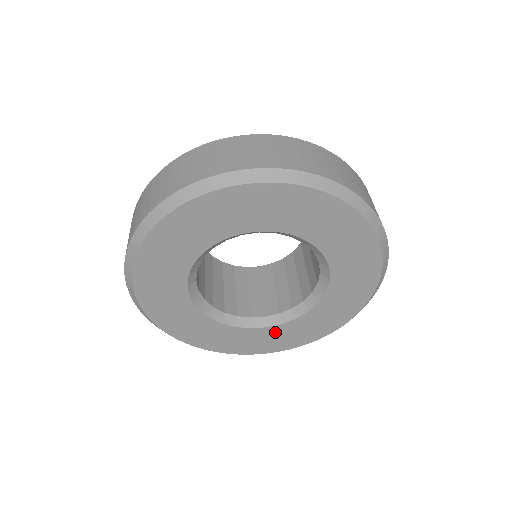
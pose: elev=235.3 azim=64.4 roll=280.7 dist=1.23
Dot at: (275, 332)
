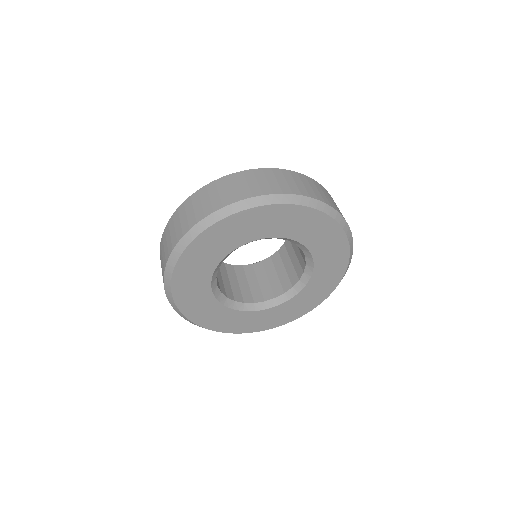
Dot at: (285, 307)
